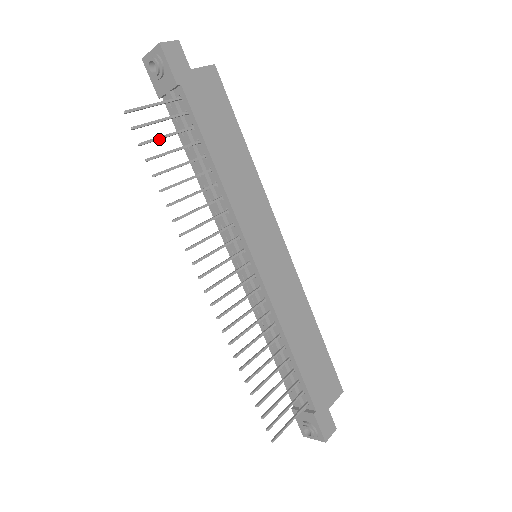
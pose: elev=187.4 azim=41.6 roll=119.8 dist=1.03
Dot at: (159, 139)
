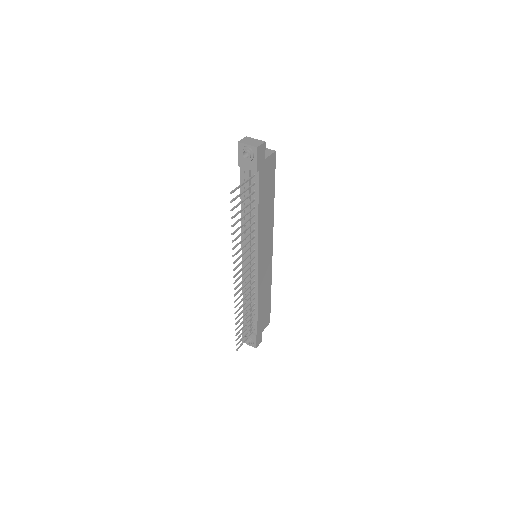
Dot at: (239, 204)
